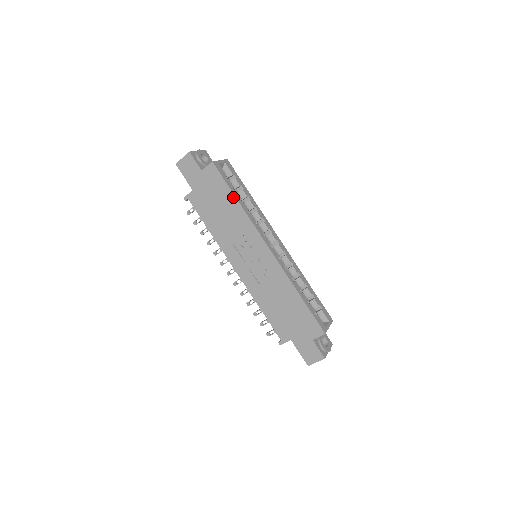
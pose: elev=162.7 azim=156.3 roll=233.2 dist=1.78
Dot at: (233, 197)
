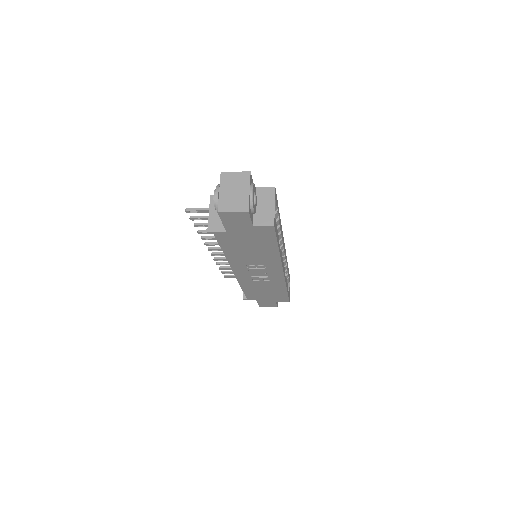
Dot at: (276, 247)
